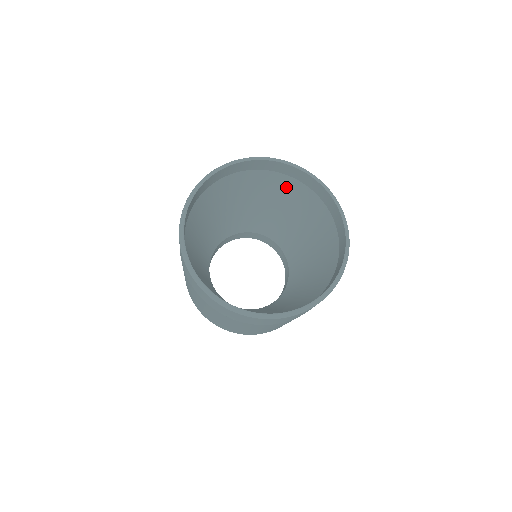
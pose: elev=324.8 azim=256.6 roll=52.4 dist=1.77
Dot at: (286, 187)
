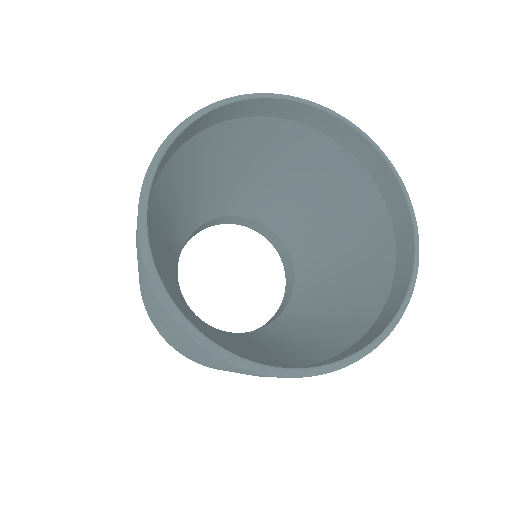
Dot at: (286, 140)
